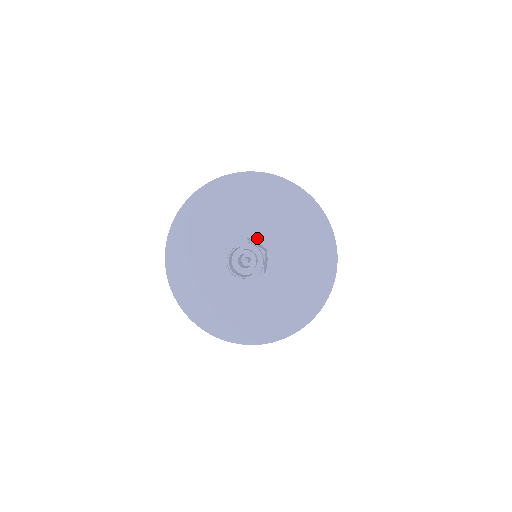
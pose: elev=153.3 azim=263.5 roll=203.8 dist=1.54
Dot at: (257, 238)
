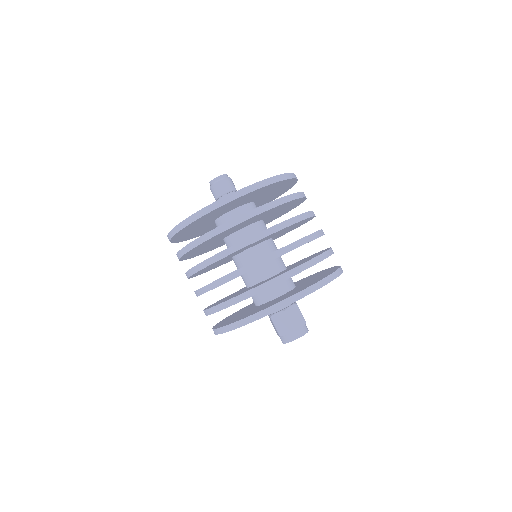
Dot at: occluded
